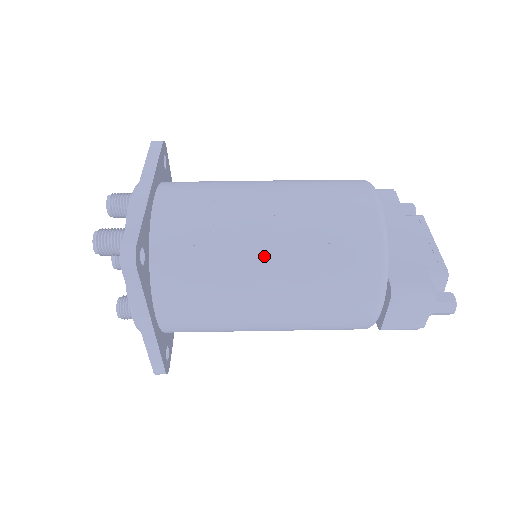
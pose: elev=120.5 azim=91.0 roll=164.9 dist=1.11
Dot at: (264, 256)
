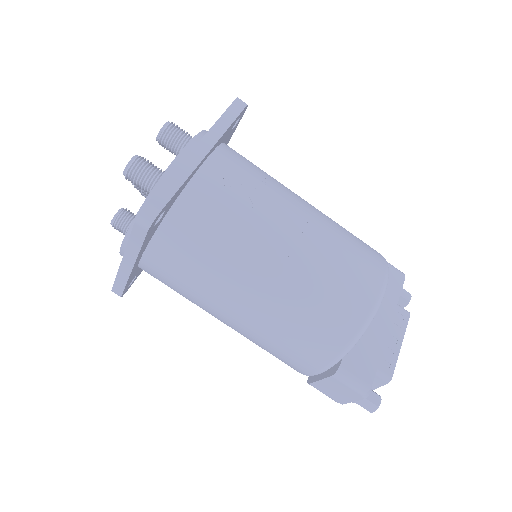
Dot at: (259, 279)
